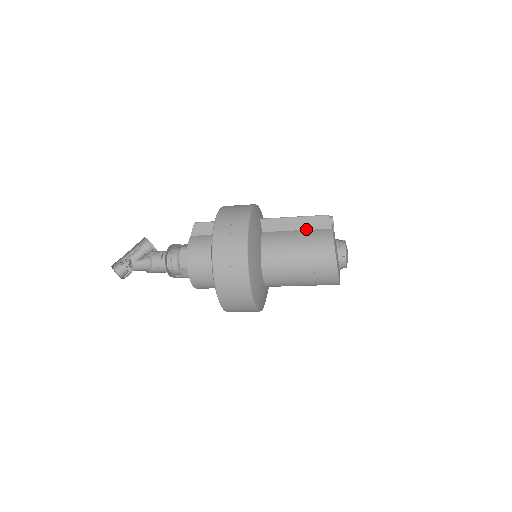
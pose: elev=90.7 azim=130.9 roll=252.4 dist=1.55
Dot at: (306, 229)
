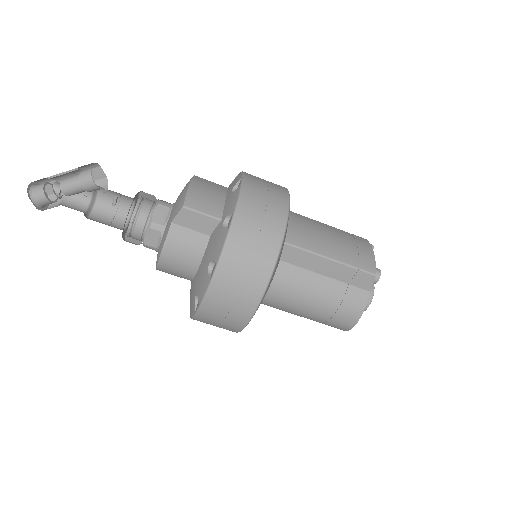
Dot at: (338, 280)
